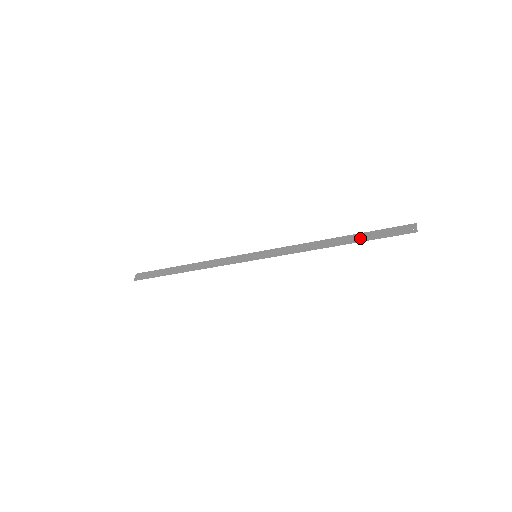
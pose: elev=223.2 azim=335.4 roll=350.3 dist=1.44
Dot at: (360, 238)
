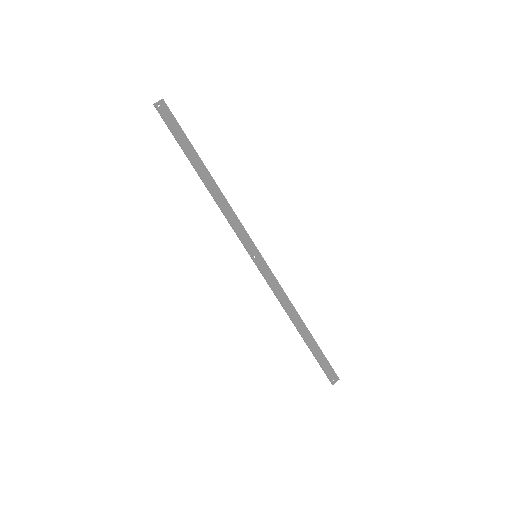
Dot at: (311, 346)
